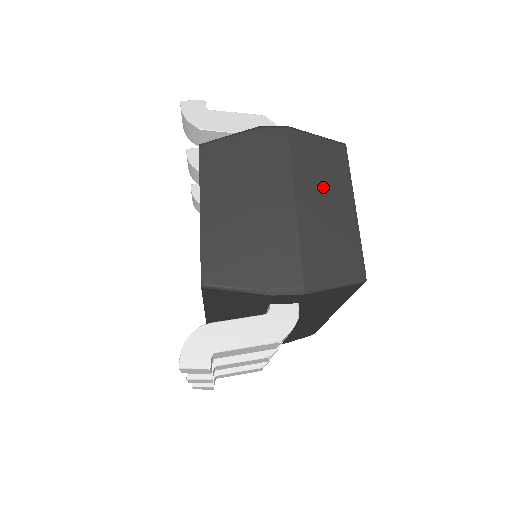
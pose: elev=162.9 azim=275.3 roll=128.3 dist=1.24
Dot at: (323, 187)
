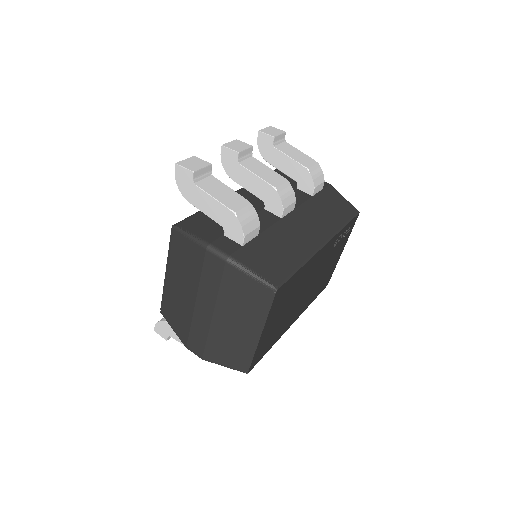
Dot at: (239, 314)
